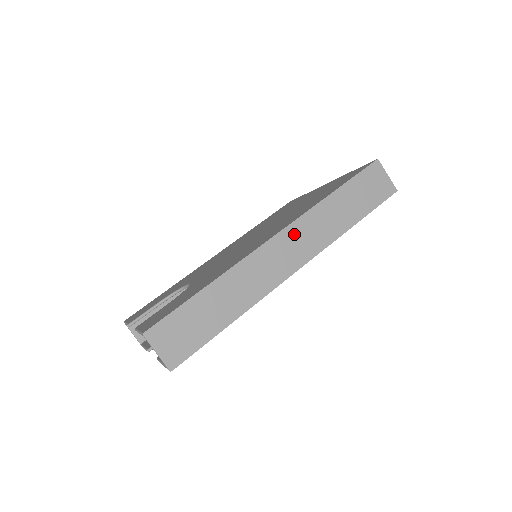
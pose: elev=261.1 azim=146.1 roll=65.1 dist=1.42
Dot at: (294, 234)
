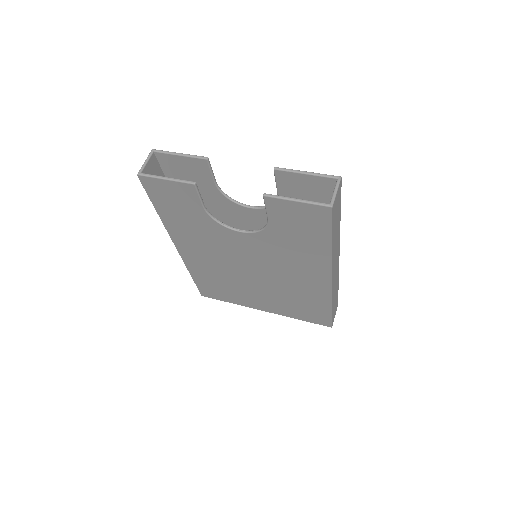
Dot at: (337, 268)
